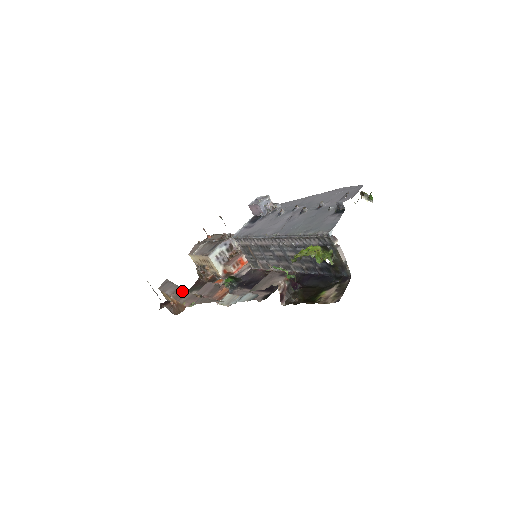
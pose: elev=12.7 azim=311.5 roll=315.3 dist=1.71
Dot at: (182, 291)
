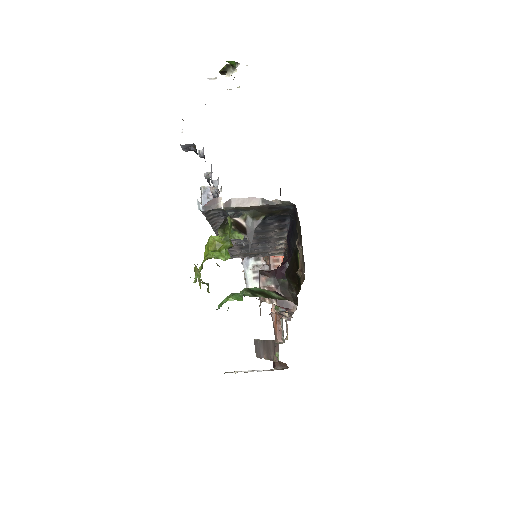
Dot at: (266, 345)
